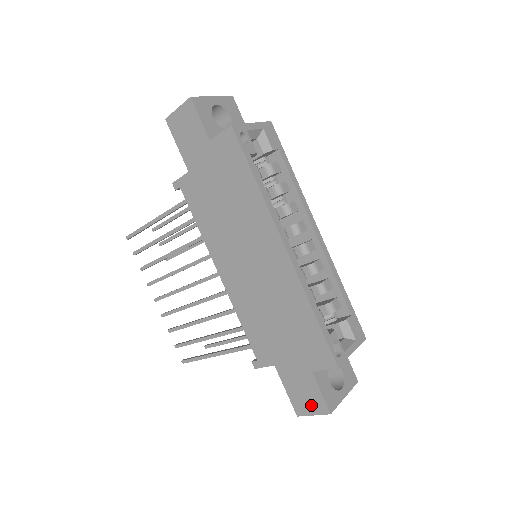
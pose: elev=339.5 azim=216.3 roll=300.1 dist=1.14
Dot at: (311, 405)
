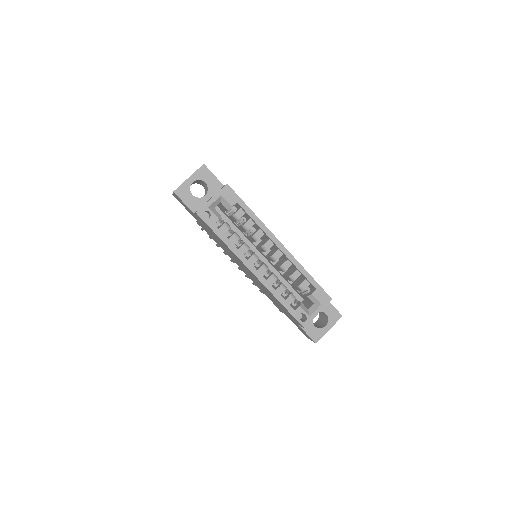
Dot at: occluded
